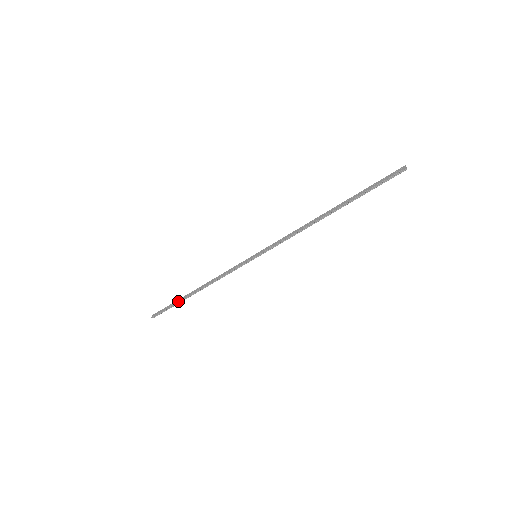
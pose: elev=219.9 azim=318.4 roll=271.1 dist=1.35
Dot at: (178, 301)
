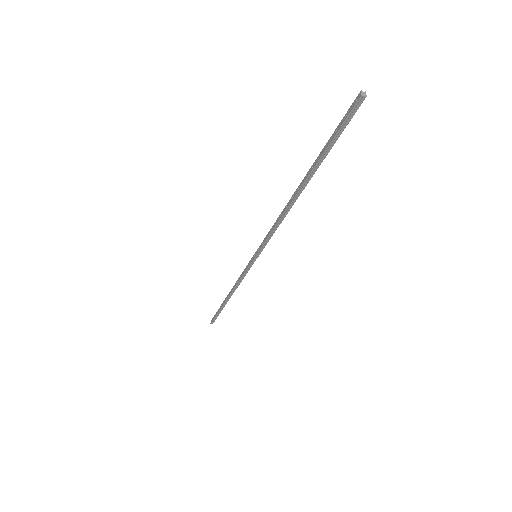
Dot at: (220, 308)
